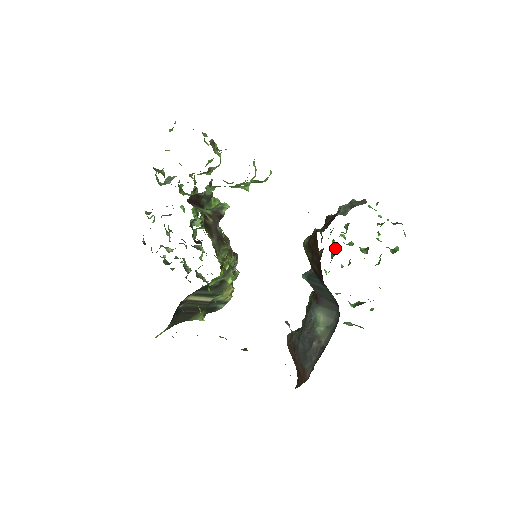
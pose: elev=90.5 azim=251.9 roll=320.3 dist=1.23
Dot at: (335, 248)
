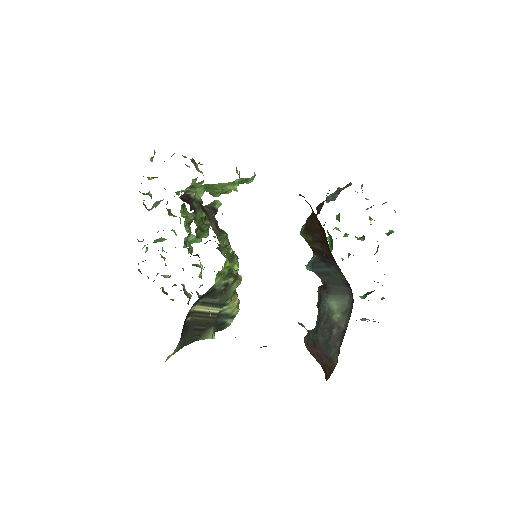
Dot at: (332, 240)
